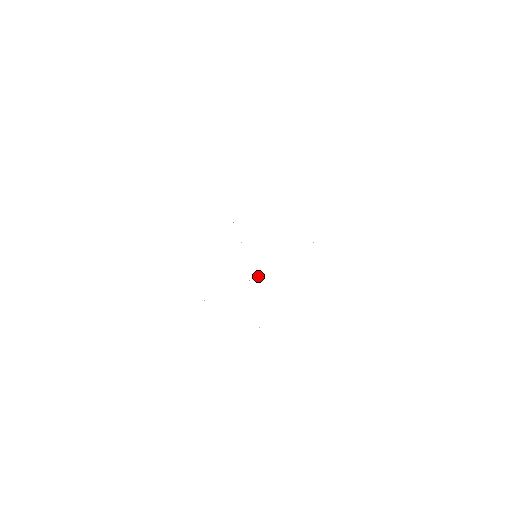
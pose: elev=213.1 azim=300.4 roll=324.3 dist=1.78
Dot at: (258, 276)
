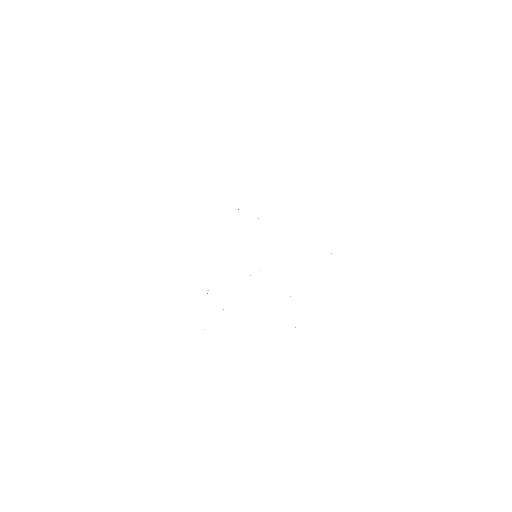
Dot at: occluded
